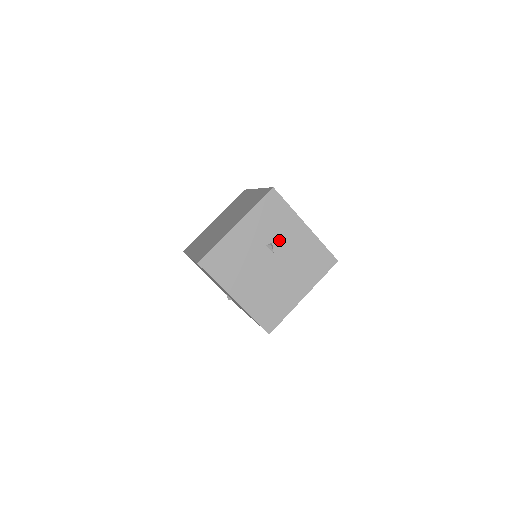
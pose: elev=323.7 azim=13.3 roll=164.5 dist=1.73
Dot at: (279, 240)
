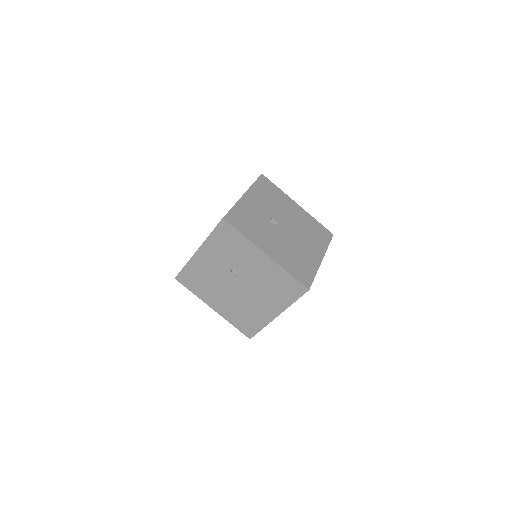
Dot at: (240, 266)
